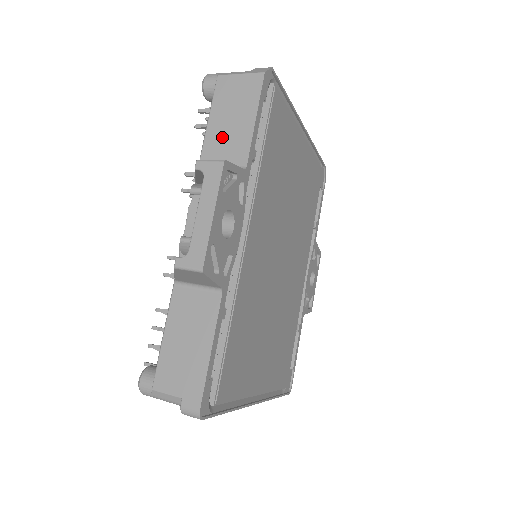
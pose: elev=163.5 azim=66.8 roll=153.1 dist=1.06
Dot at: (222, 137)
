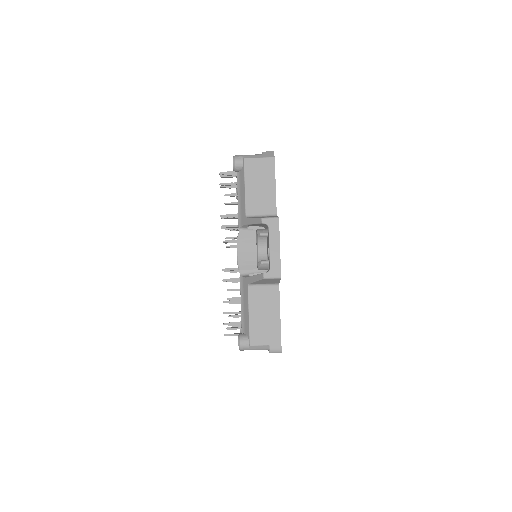
Dot at: (257, 197)
